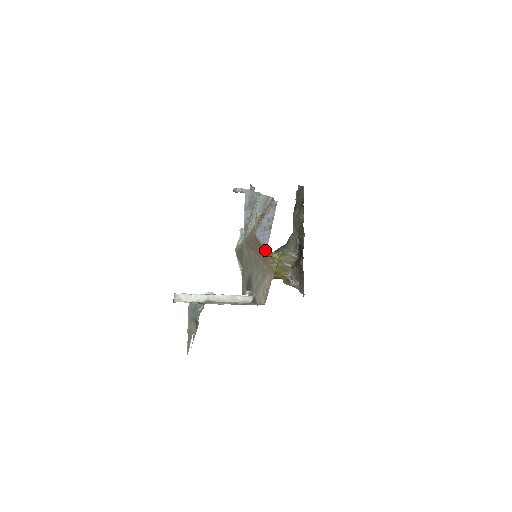
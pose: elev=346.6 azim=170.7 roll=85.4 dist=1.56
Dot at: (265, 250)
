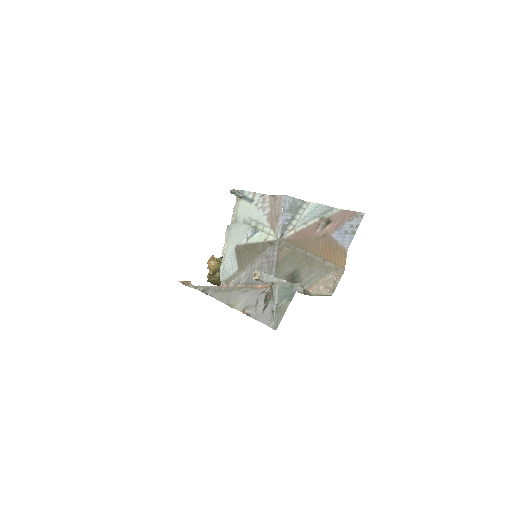
Dot at: (345, 250)
